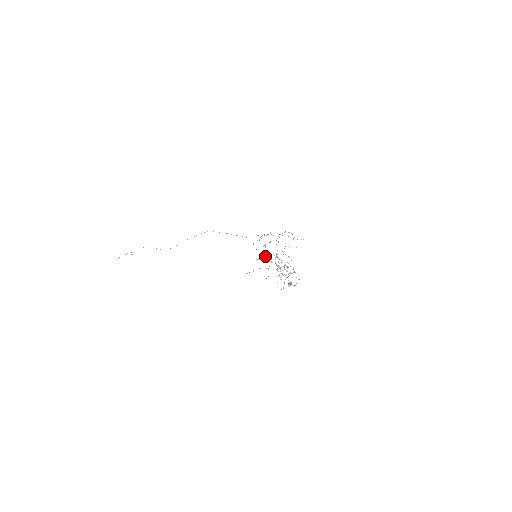
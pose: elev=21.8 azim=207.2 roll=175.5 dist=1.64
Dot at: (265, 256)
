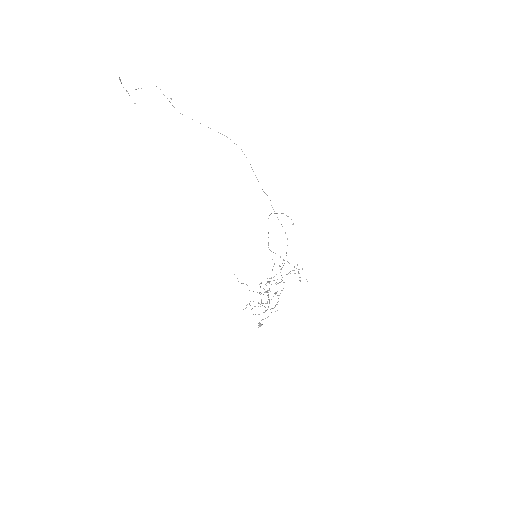
Dot at: occluded
